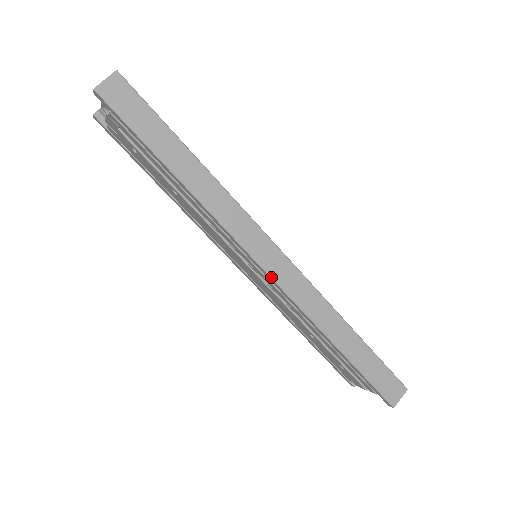
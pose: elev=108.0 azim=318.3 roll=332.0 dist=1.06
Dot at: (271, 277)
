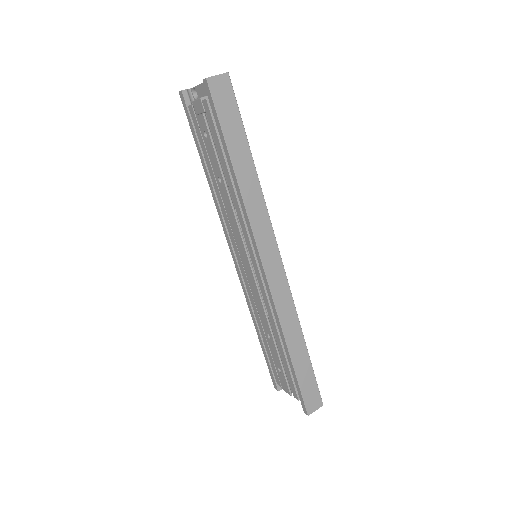
Dot at: (267, 276)
